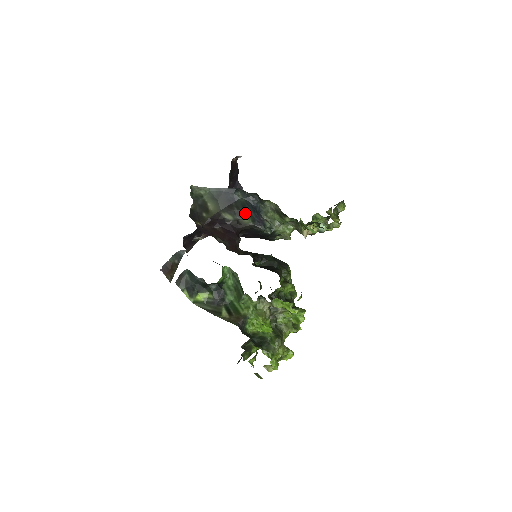
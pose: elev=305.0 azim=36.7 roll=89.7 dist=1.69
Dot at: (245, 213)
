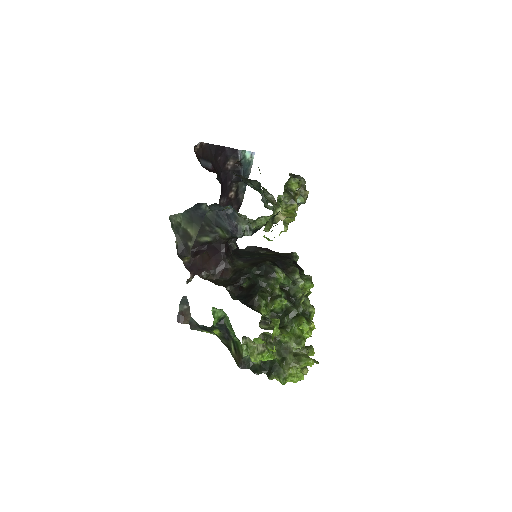
Dot at: (217, 227)
